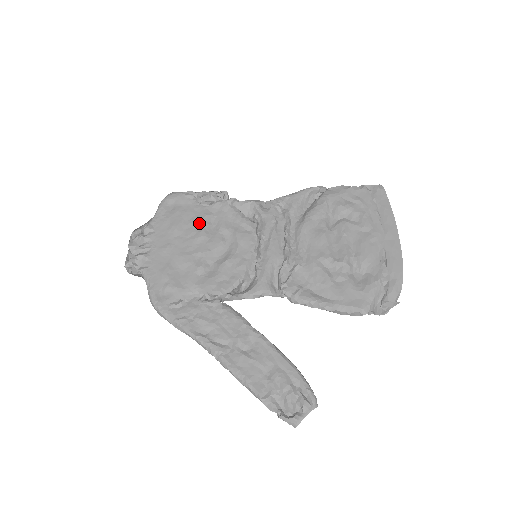
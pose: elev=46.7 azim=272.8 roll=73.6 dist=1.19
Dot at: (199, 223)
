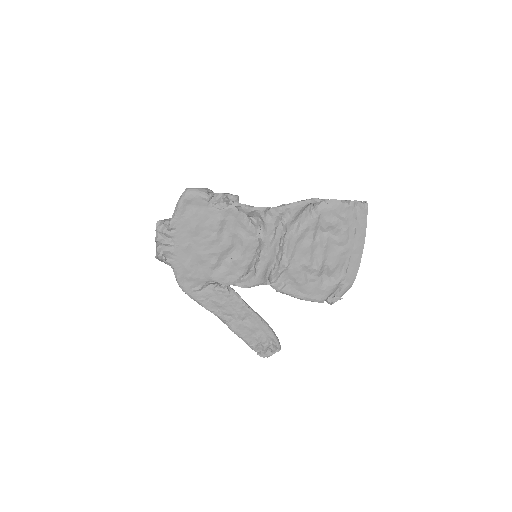
Dot at: (213, 227)
